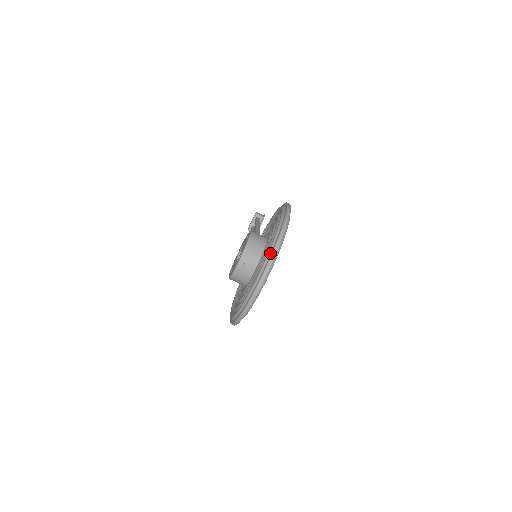
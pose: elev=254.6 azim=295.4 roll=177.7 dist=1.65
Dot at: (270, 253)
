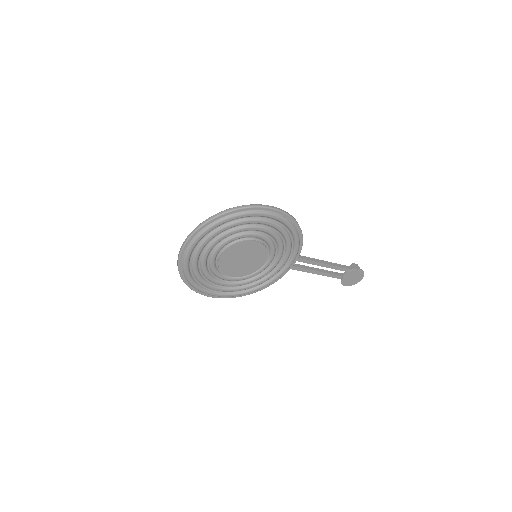
Dot at: occluded
